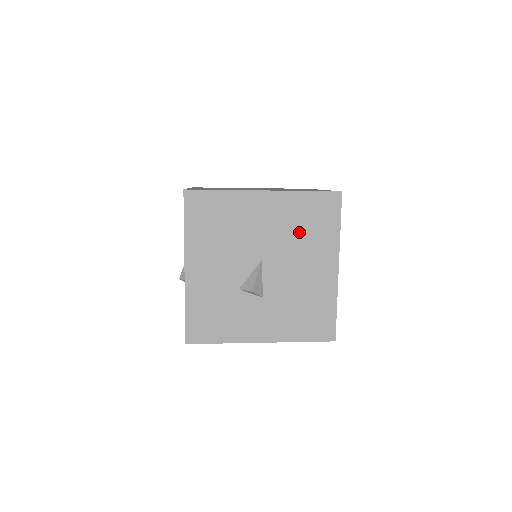
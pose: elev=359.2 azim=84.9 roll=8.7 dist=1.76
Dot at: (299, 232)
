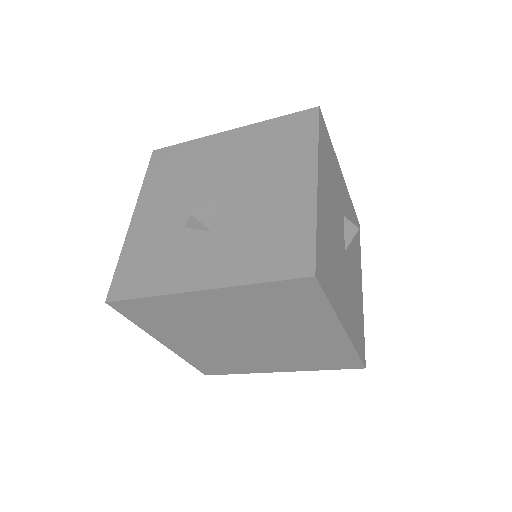
Dot at: (265, 155)
